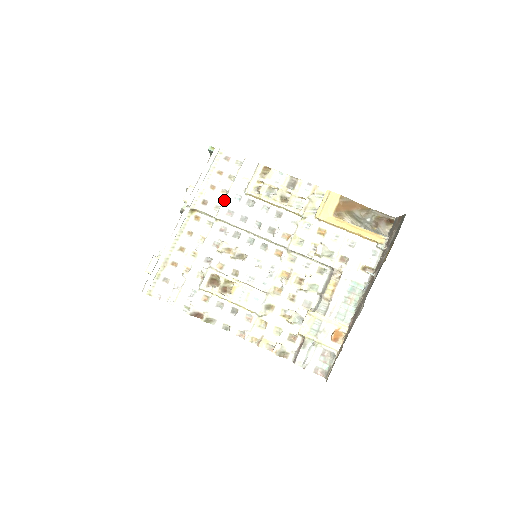
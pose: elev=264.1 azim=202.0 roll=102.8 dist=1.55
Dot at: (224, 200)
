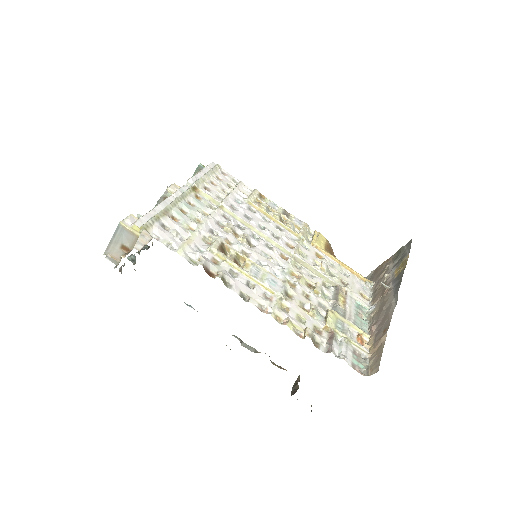
Dot at: (228, 195)
